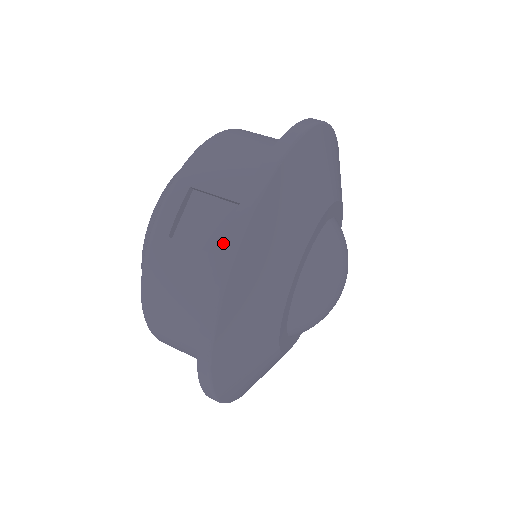
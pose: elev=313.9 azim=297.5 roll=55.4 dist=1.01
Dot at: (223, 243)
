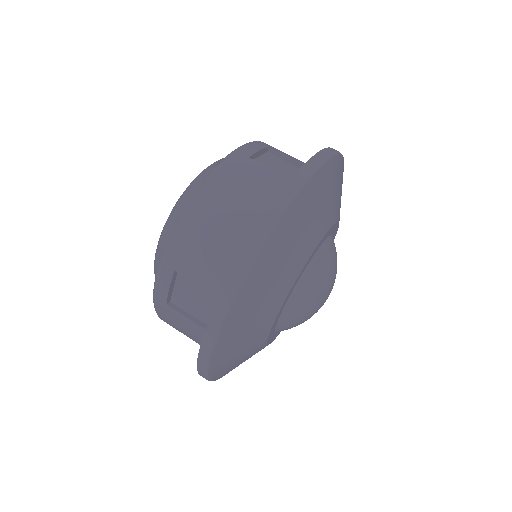
Dot at: (200, 346)
